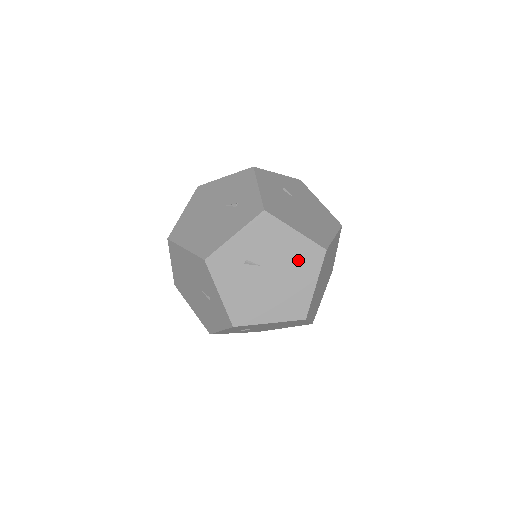
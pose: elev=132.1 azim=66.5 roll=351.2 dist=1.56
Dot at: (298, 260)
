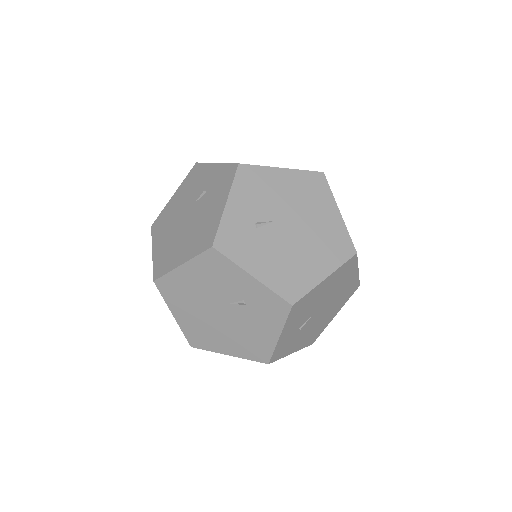
Dot at: (337, 282)
